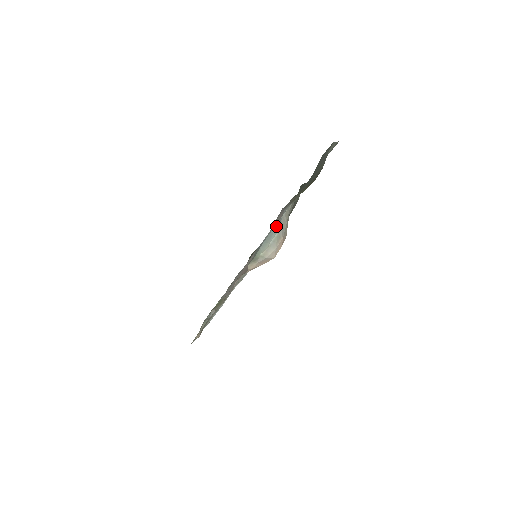
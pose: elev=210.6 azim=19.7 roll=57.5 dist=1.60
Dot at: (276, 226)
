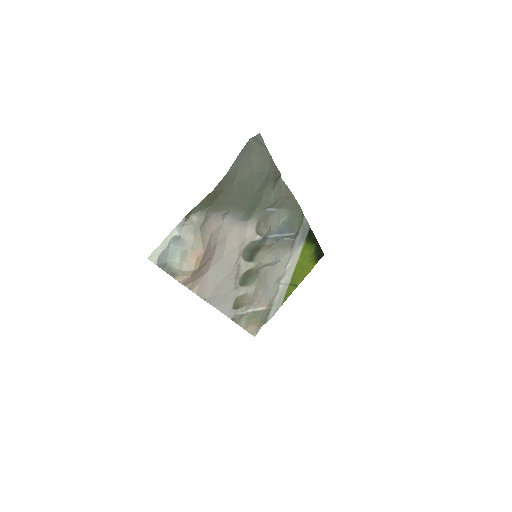
Dot at: (173, 244)
